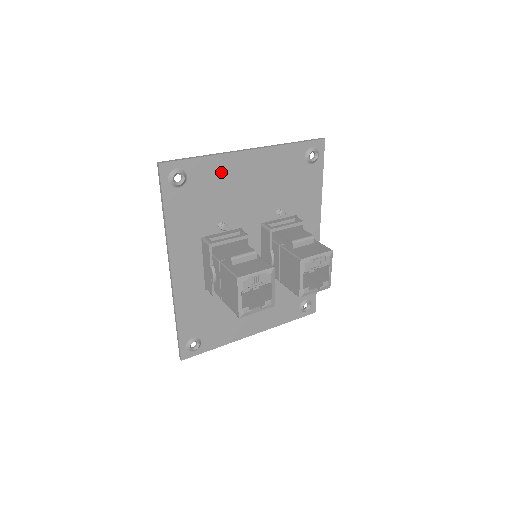
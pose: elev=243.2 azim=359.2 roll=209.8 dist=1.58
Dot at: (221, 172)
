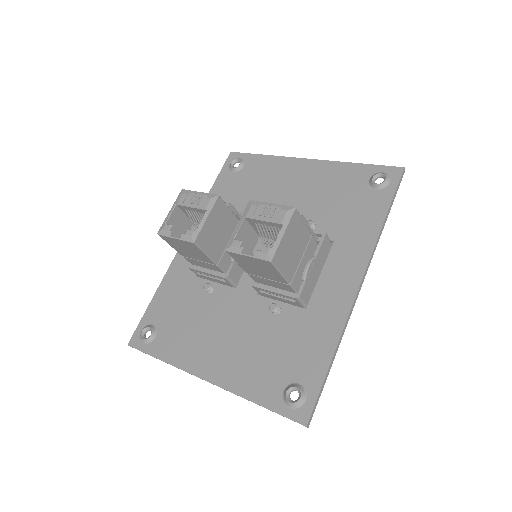
Dot at: (272, 170)
